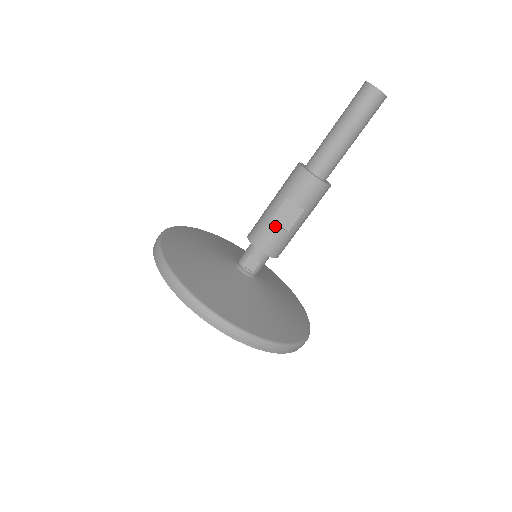
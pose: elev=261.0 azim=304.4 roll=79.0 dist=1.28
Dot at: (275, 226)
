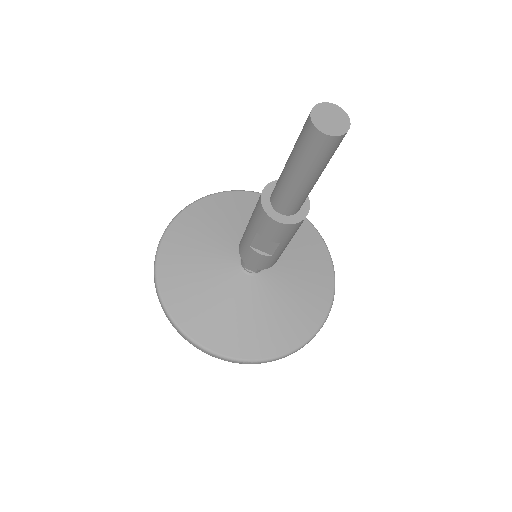
Dot at: (255, 253)
